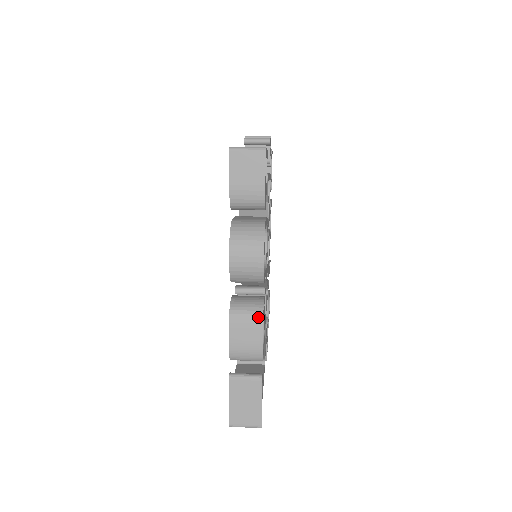
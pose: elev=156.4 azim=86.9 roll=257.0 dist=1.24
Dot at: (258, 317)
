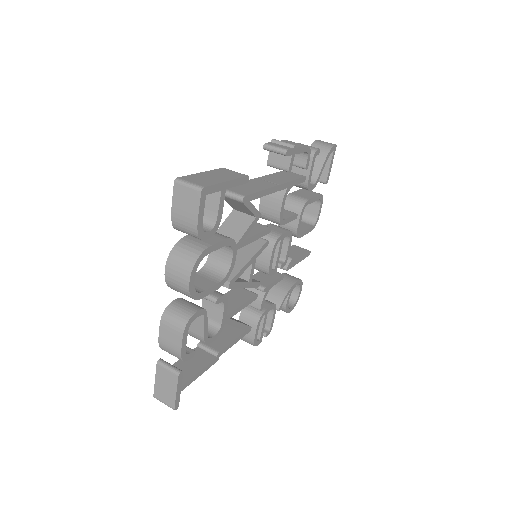
Dot at: (181, 327)
